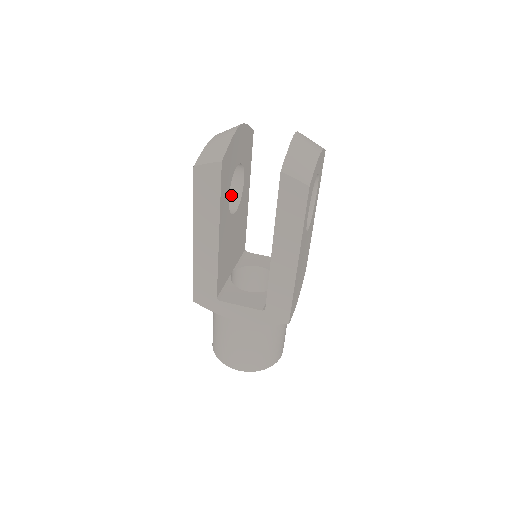
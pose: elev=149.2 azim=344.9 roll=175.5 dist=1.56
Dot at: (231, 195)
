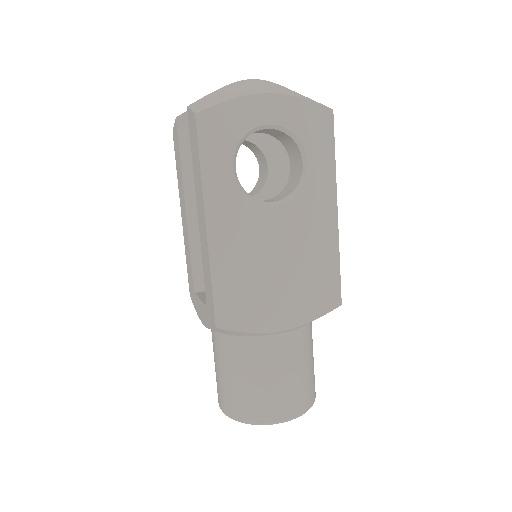
Dot at: (258, 187)
